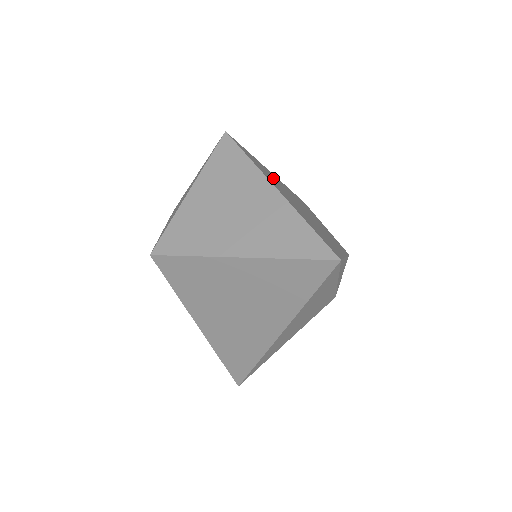
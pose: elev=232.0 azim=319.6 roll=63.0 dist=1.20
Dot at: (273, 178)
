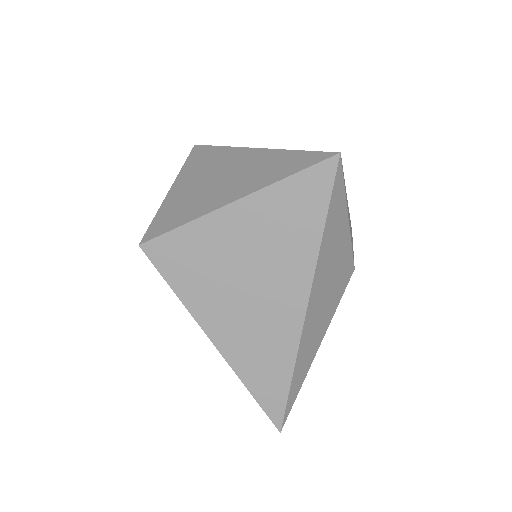
Dot at: occluded
